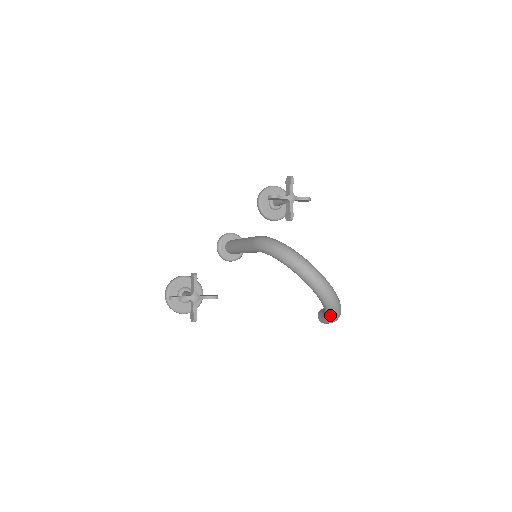
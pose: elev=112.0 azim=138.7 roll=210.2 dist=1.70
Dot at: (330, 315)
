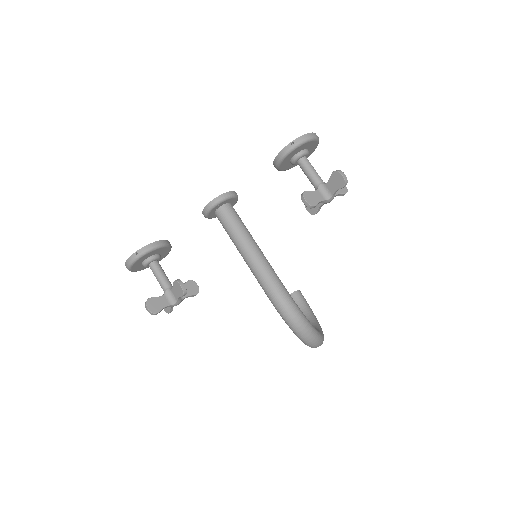
Dot at: occluded
